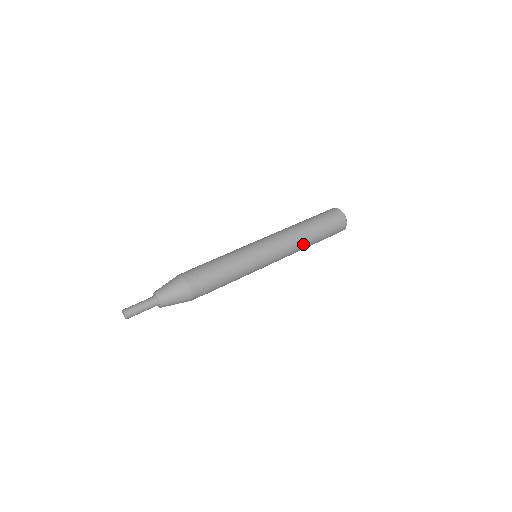
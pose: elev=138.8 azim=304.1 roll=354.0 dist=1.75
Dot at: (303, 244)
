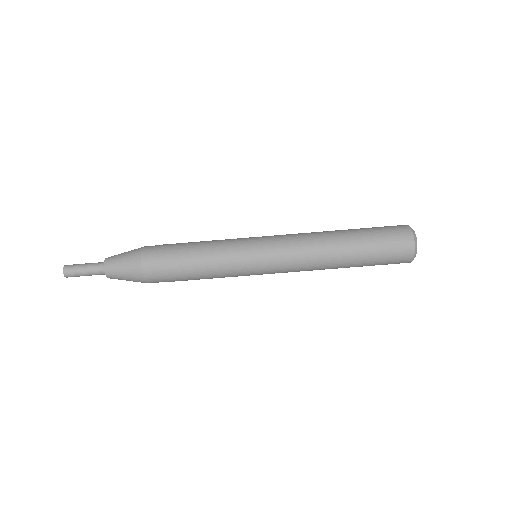
Dot at: occluded
